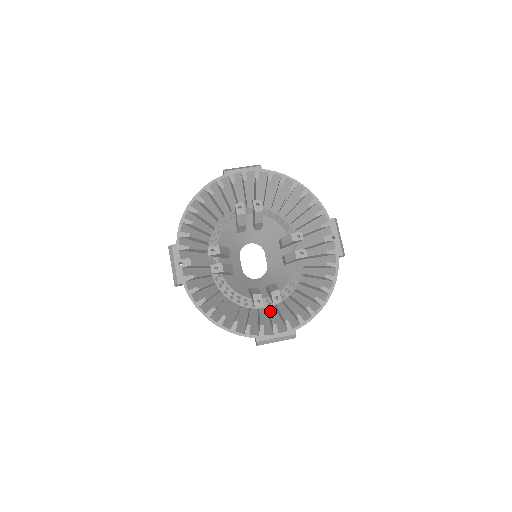
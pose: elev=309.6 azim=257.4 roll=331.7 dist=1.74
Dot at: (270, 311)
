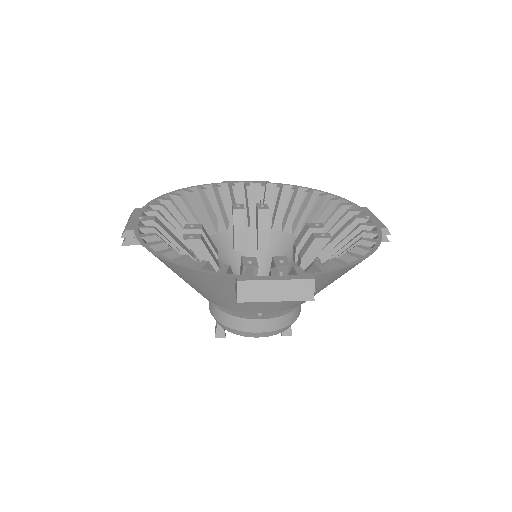
Dot at: occluded
